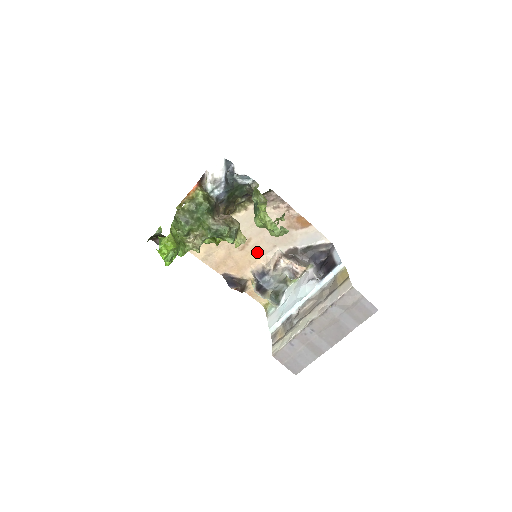
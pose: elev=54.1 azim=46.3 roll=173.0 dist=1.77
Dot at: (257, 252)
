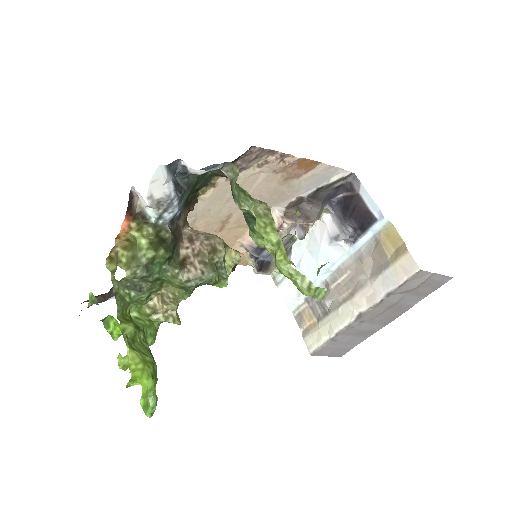
Dot at: (244, 224)
